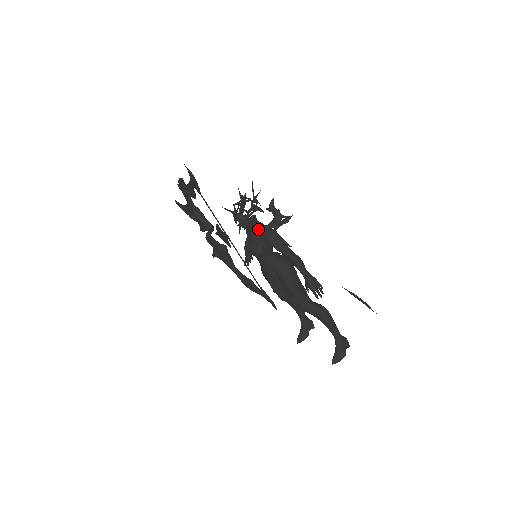
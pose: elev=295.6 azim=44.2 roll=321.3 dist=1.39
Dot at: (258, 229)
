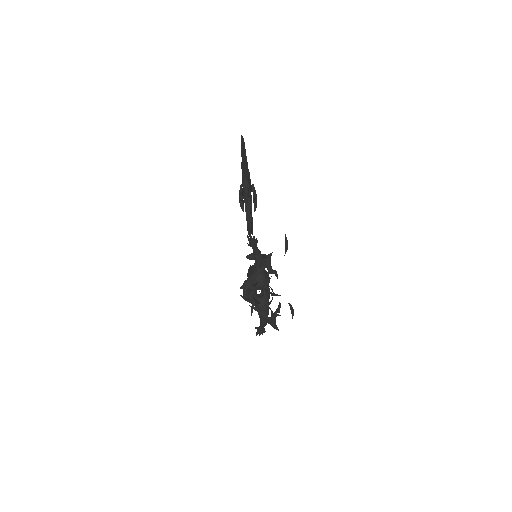
Dot at: occluded
